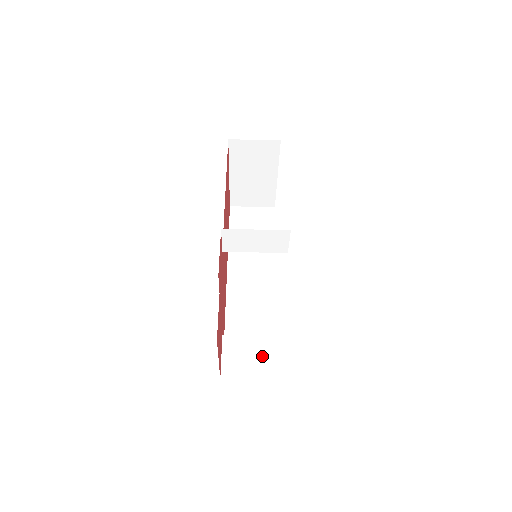
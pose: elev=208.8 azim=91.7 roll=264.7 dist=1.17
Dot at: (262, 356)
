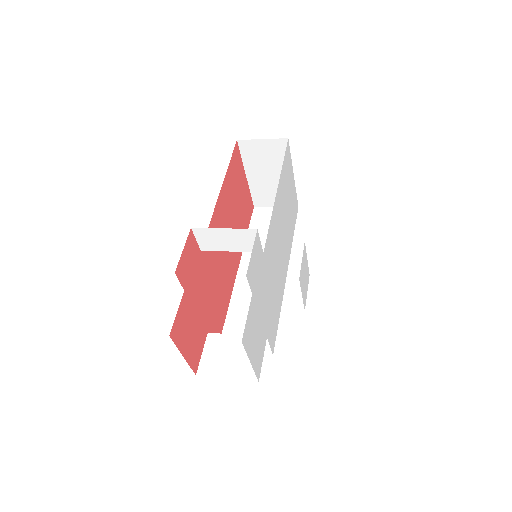
Dot at: (240, 356)
